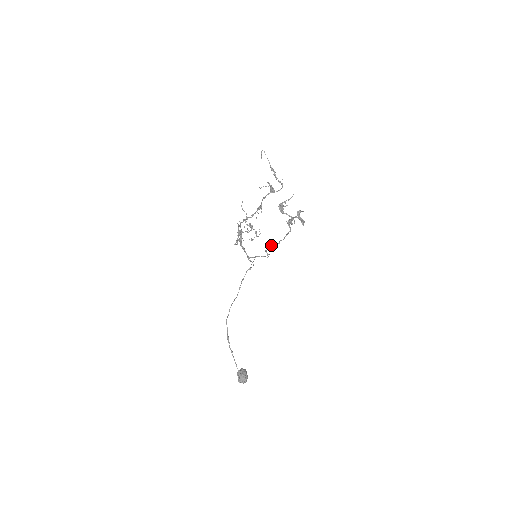
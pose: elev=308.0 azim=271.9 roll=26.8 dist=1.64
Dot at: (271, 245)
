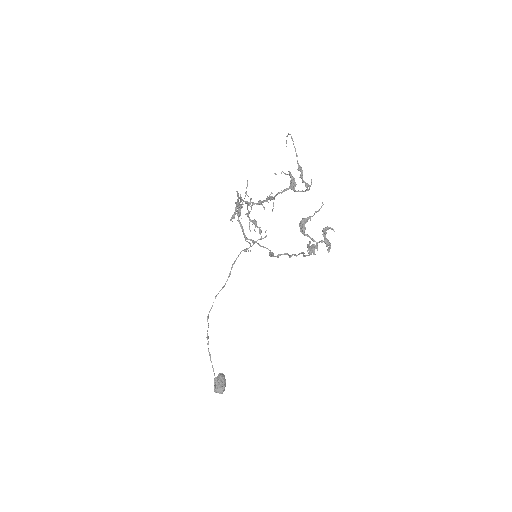
Dot at: (278, 254)
